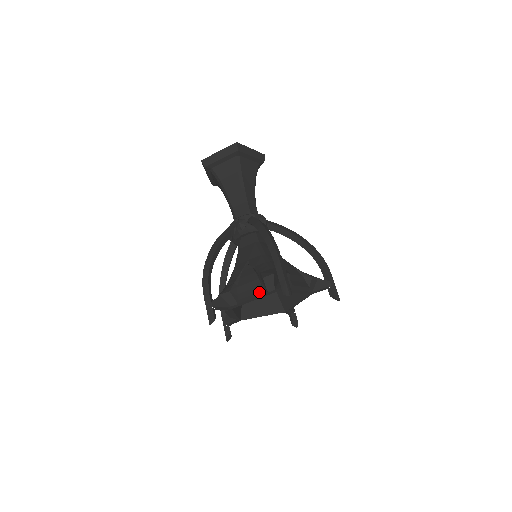
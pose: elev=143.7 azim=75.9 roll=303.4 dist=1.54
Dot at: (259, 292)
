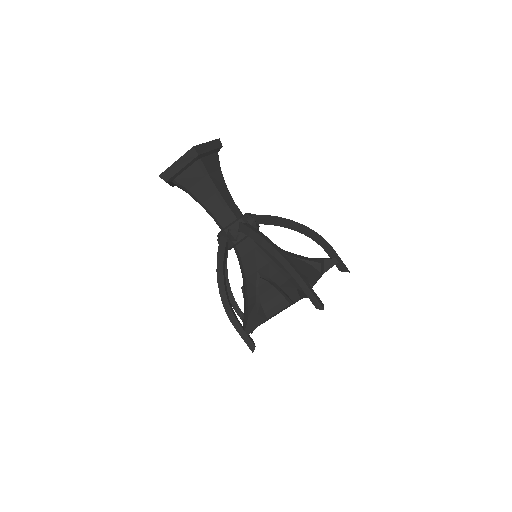
Dot at: (287, 307)
